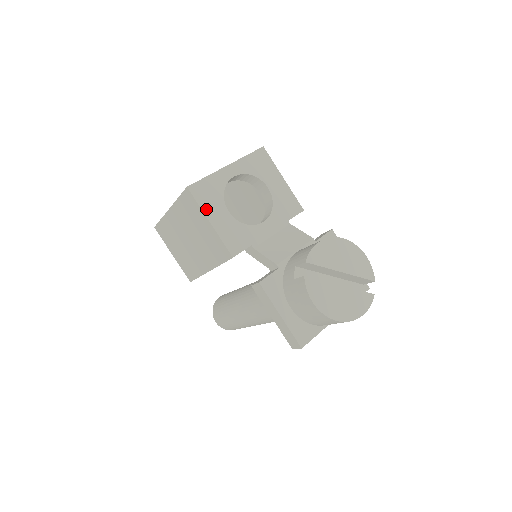
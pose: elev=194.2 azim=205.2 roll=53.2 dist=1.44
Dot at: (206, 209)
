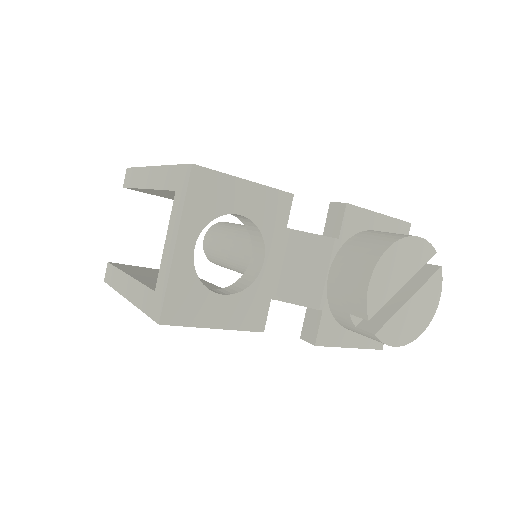
Dot at: (199, 321)
